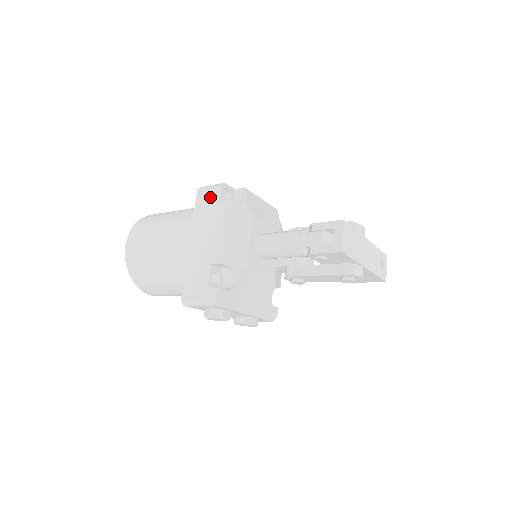
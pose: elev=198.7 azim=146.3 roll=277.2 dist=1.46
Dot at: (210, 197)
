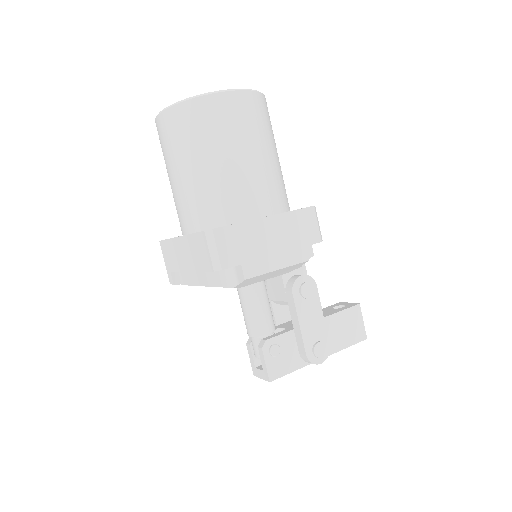
Dot at: (204, 256)
